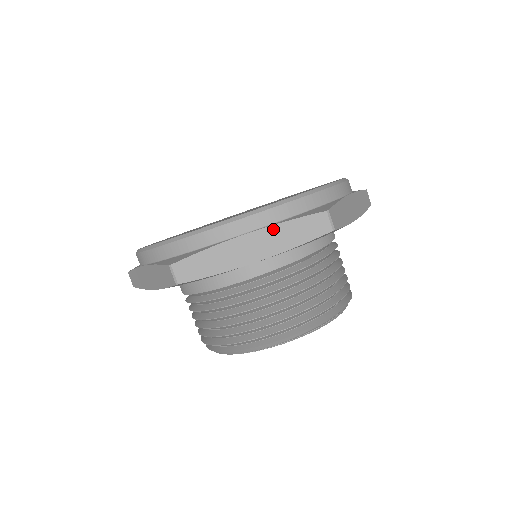
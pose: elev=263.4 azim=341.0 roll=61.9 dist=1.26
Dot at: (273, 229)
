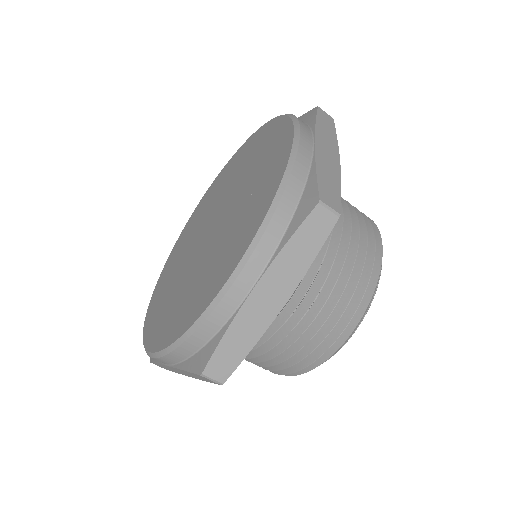
Dot at: (276, 264)
